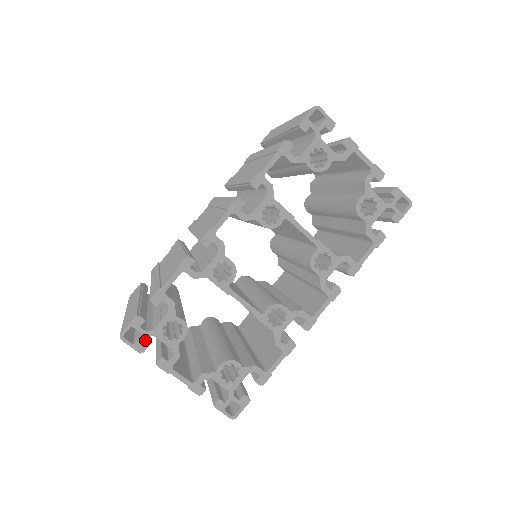
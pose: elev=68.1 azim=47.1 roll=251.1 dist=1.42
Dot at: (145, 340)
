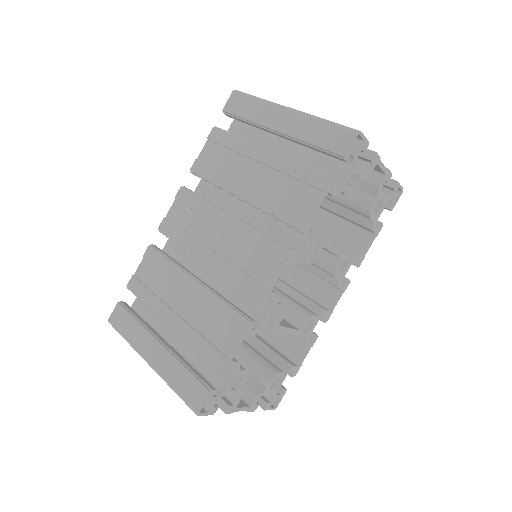
Dot at: occluded
